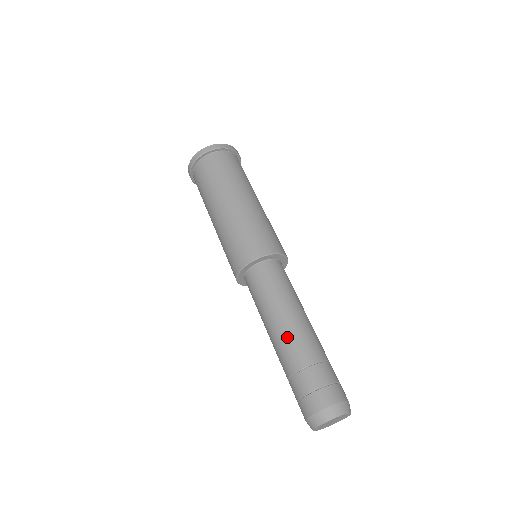
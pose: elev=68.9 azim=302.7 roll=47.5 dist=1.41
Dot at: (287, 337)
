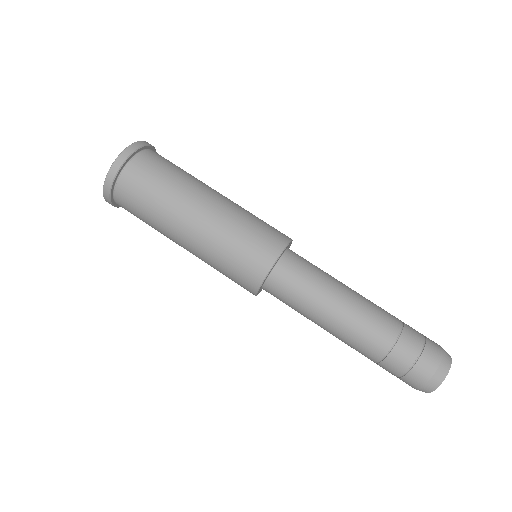
Dot at: (351, 334)
